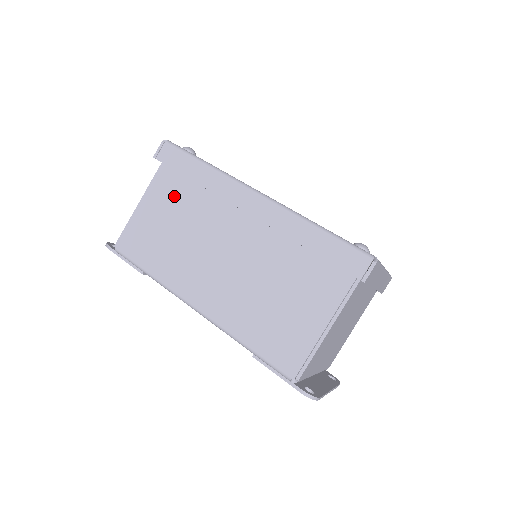
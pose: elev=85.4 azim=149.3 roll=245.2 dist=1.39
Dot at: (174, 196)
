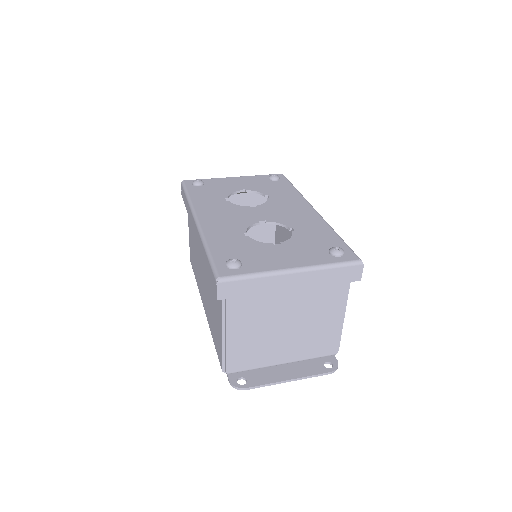
Dot at: occluded
